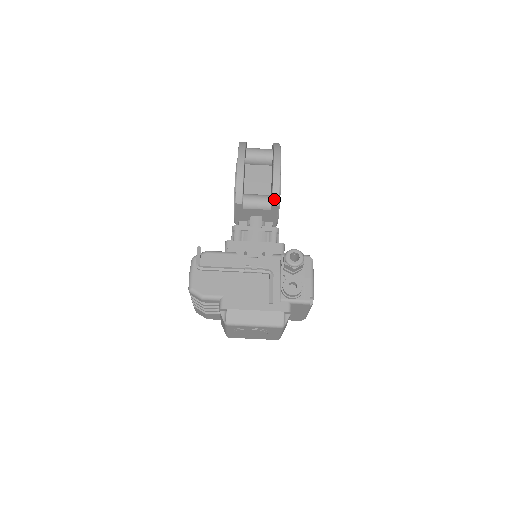
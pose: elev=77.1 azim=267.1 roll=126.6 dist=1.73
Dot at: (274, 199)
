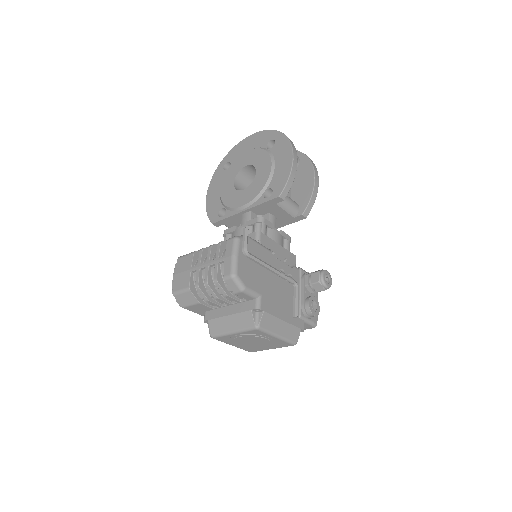
Dot at: (307, 210)
